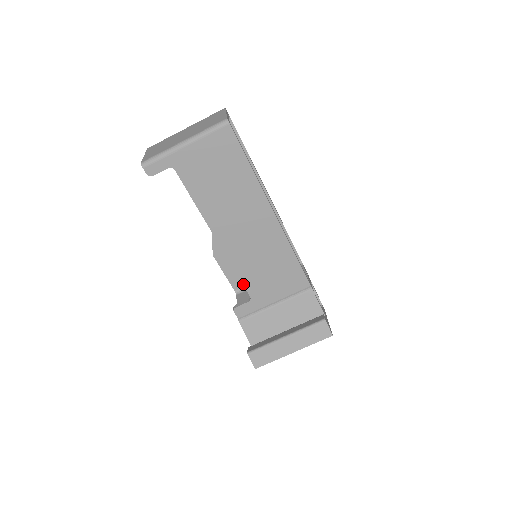
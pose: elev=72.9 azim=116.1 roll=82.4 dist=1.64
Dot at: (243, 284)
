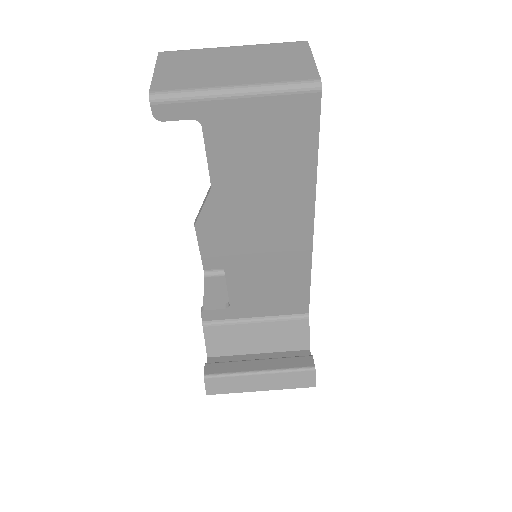
Dot at: (228, 290)
